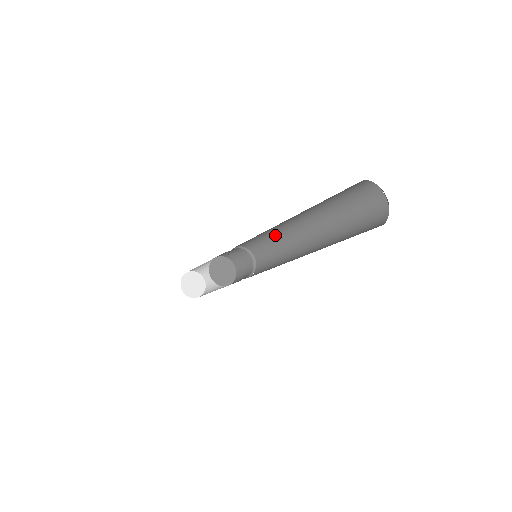
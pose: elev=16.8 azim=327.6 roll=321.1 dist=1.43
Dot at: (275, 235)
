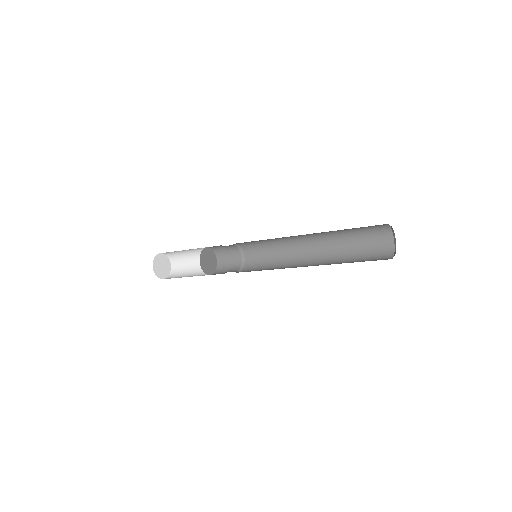
Dot at: (278, 244)
